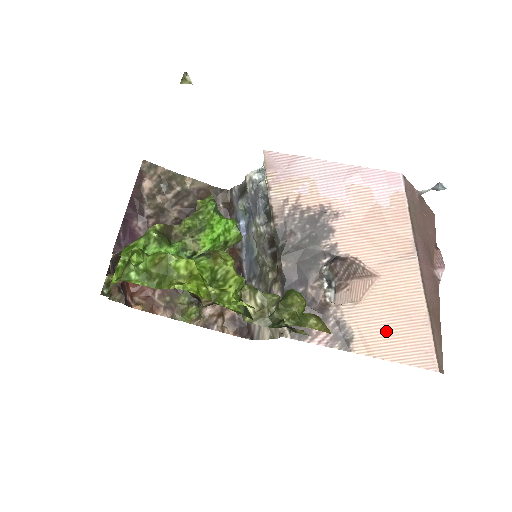
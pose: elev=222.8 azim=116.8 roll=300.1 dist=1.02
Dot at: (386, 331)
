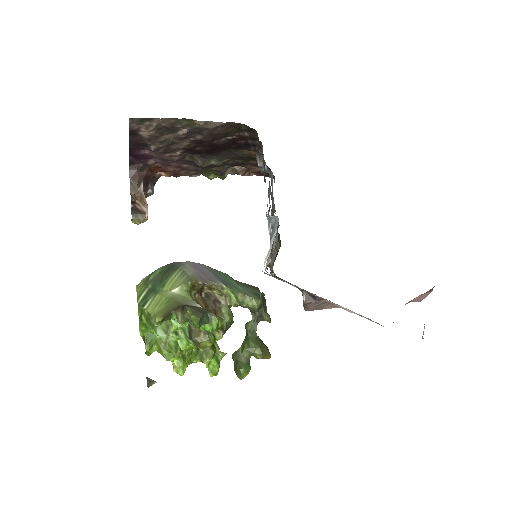
Dot at: occluded
